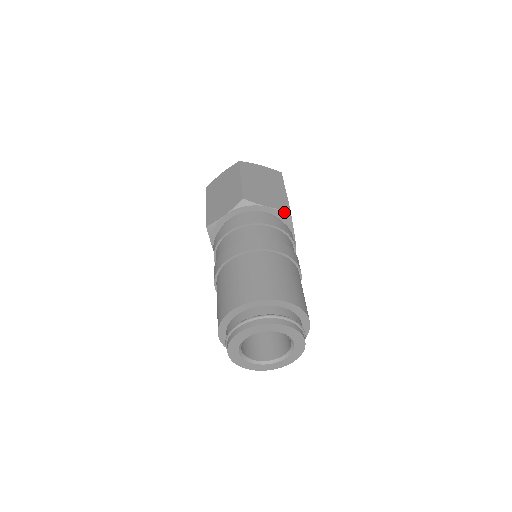
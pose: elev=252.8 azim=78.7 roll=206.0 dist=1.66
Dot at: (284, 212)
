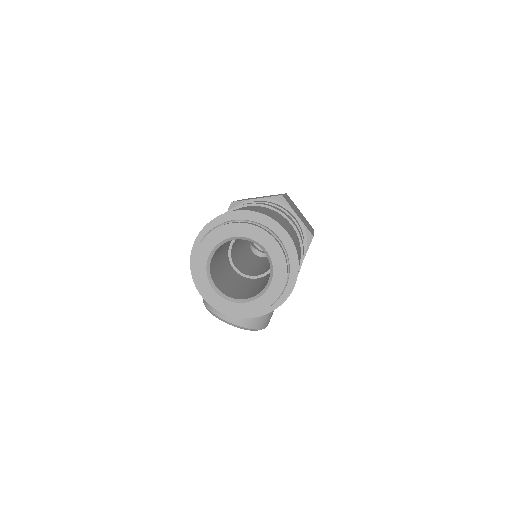
Dot at: (308, 233)
